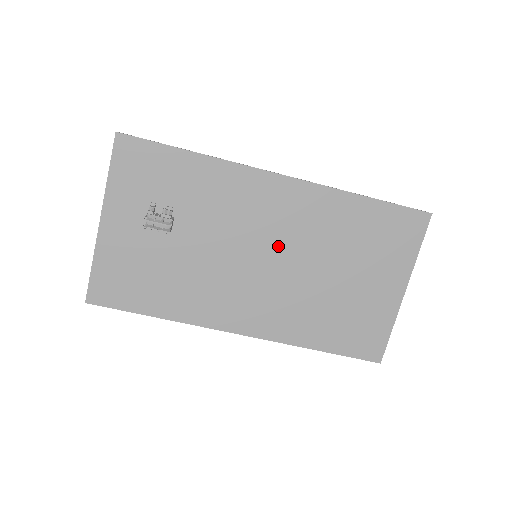
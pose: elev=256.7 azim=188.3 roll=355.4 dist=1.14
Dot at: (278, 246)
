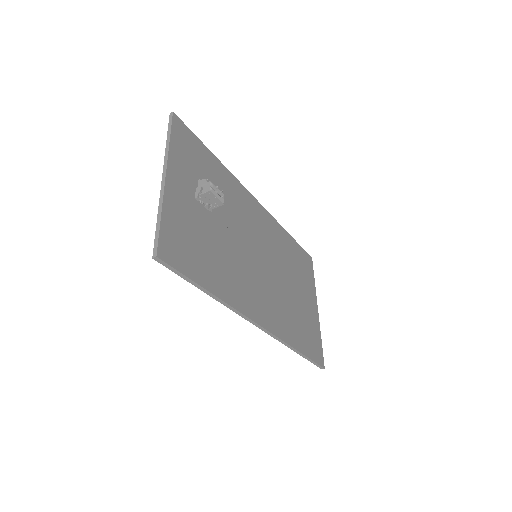
Dot at: (265, 252)
